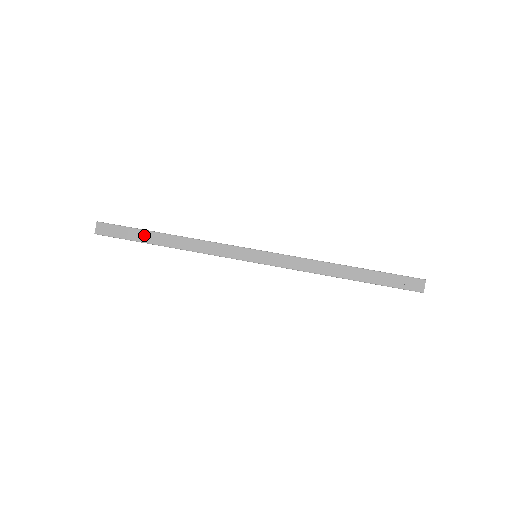
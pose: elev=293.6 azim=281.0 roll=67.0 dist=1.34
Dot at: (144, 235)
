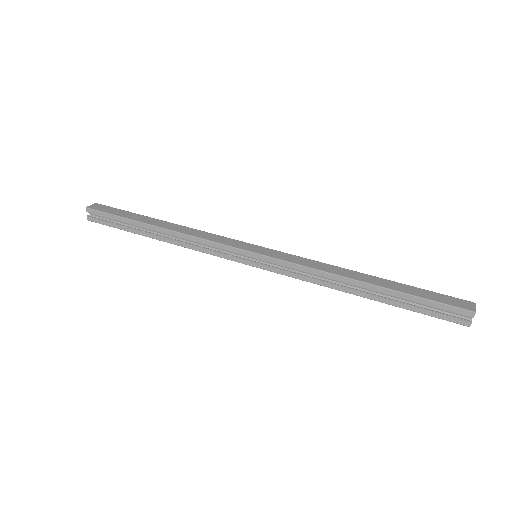
Dot at: (138, 217)
